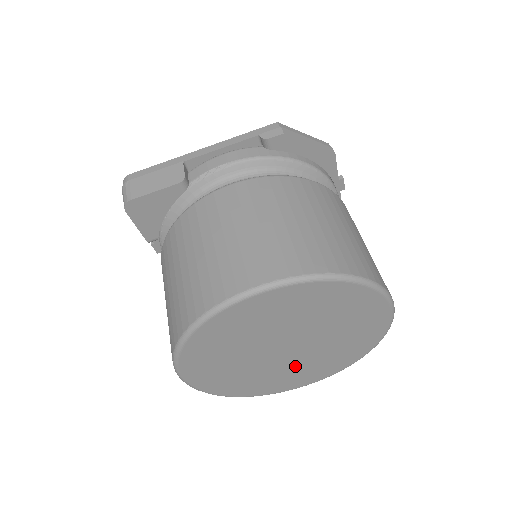
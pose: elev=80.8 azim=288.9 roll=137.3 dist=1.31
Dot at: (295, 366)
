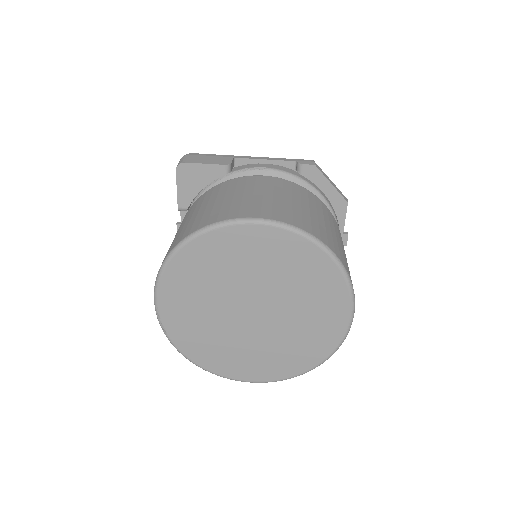
Dot at: (251, 343)
